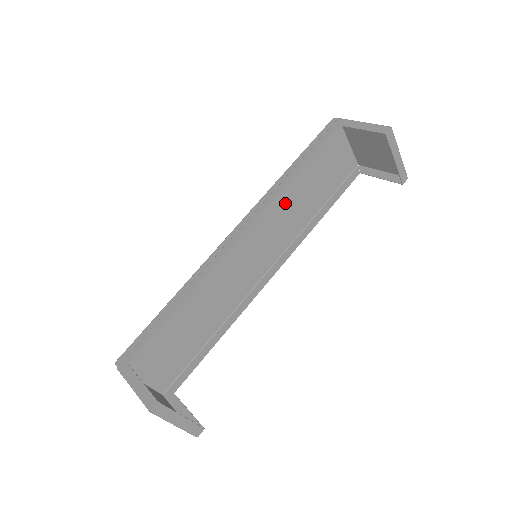
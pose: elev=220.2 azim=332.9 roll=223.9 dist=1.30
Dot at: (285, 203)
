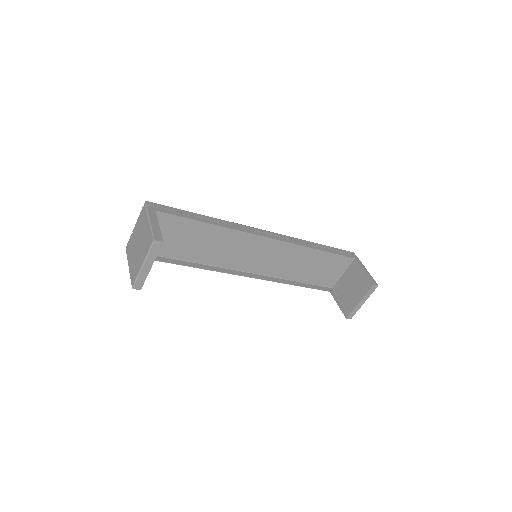
Dot at: (295, 254)
